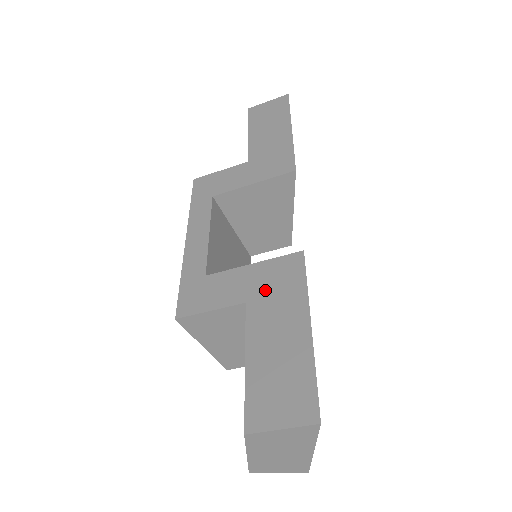
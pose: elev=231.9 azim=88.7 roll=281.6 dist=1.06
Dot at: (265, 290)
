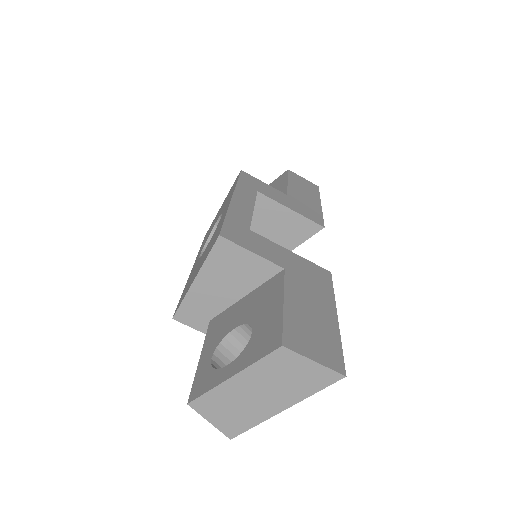
Dot at: (301, 272)
